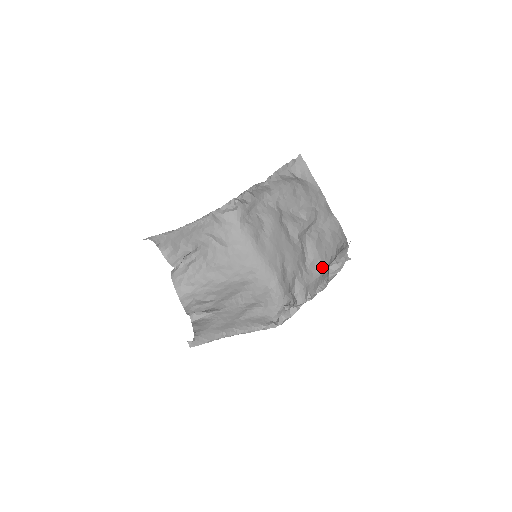
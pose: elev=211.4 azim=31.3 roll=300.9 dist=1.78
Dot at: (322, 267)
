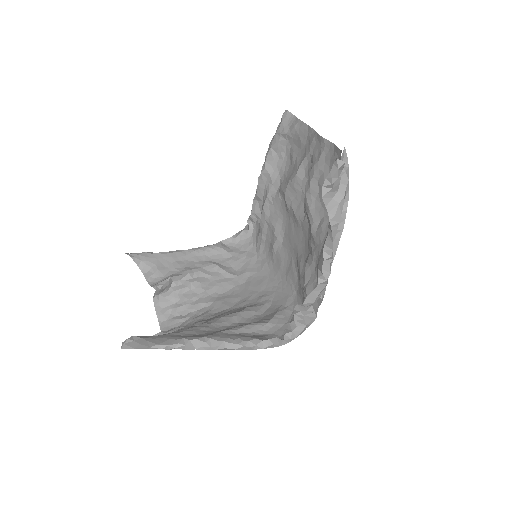
Dot at: occluded
